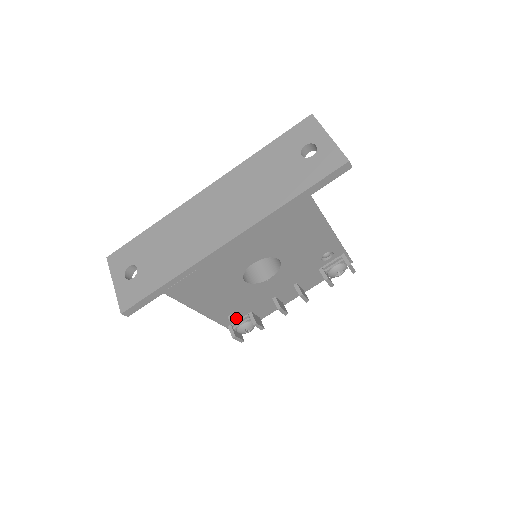
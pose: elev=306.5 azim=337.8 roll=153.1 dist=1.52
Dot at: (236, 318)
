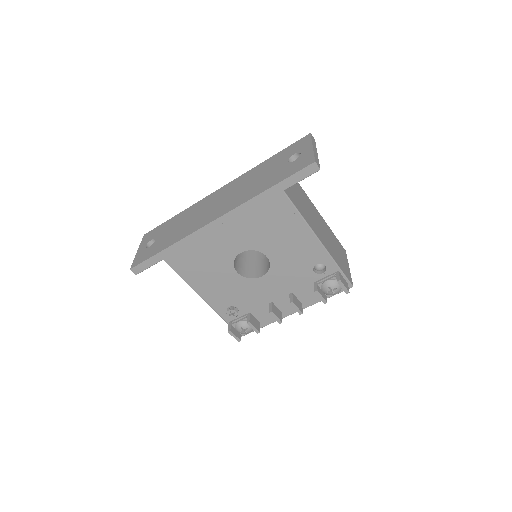
Dot at: (232, 312)
